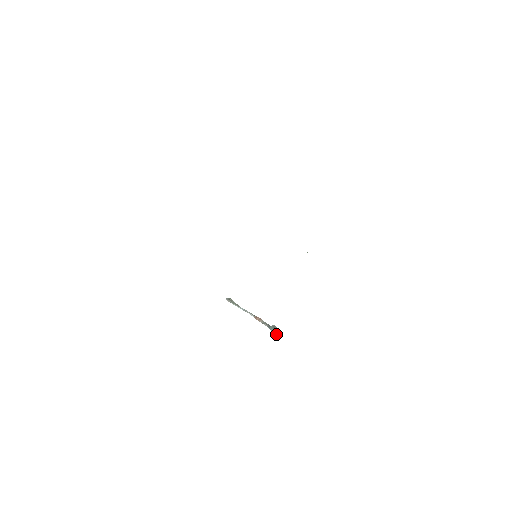
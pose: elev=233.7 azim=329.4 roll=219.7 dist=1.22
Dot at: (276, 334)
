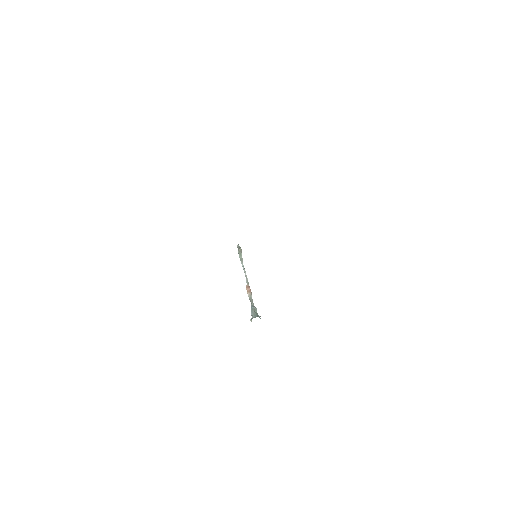
Dot at: (251, 319)
